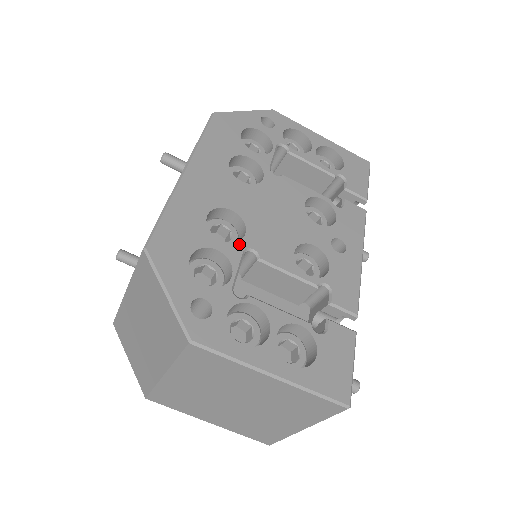
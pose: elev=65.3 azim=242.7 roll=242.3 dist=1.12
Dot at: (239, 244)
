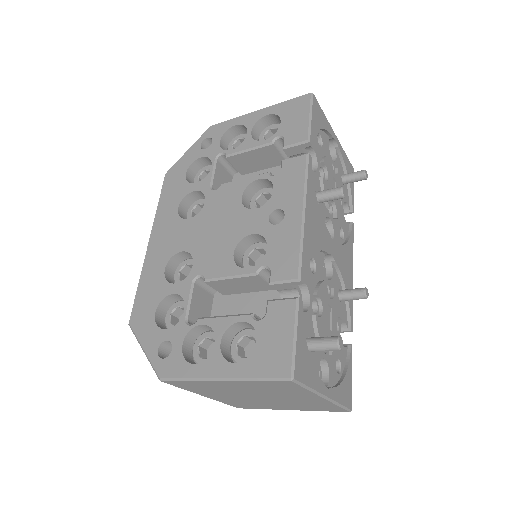
Dot at: (188, 278)
